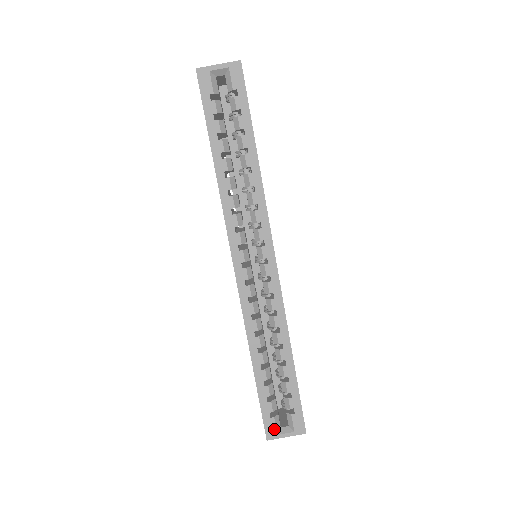
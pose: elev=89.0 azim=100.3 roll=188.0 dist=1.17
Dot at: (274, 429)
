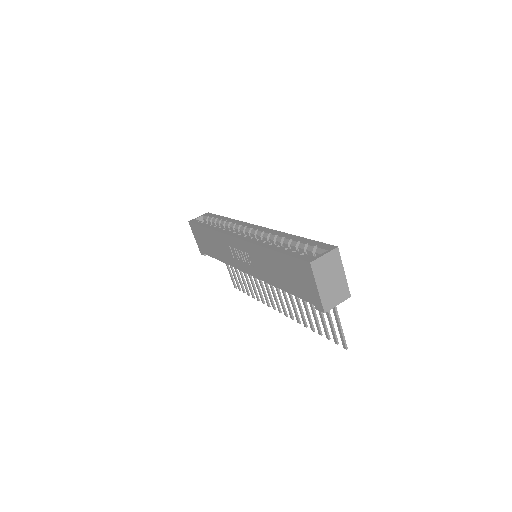
Dot at: (311, 257)
